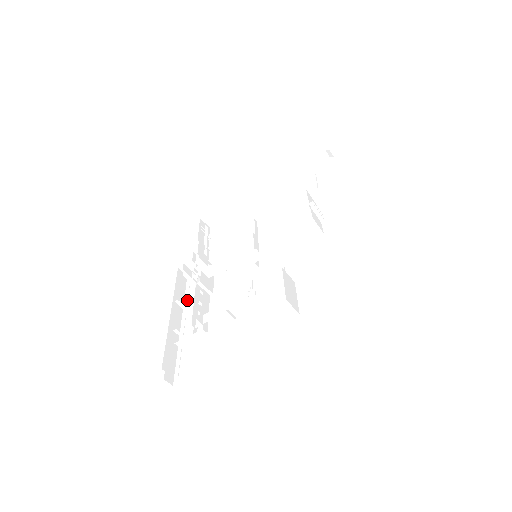
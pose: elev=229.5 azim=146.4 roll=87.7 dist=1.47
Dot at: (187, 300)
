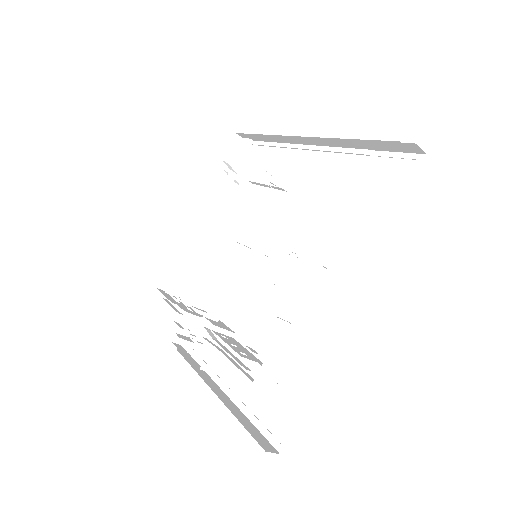
Dot at: occluded
